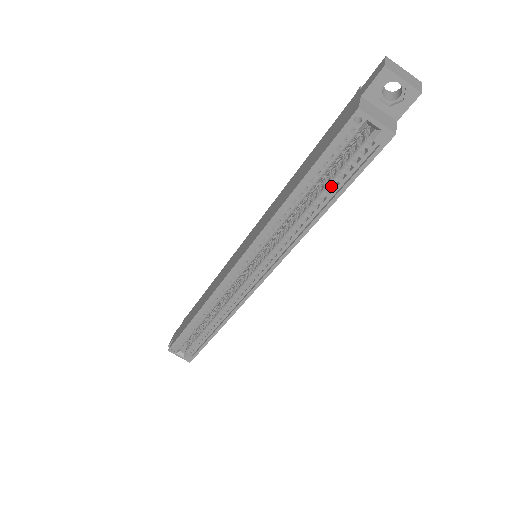
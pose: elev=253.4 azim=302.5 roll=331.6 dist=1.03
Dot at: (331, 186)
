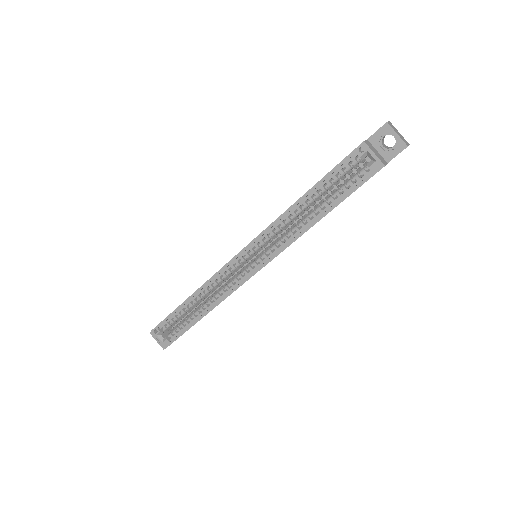
Dot at: (331, 198)
